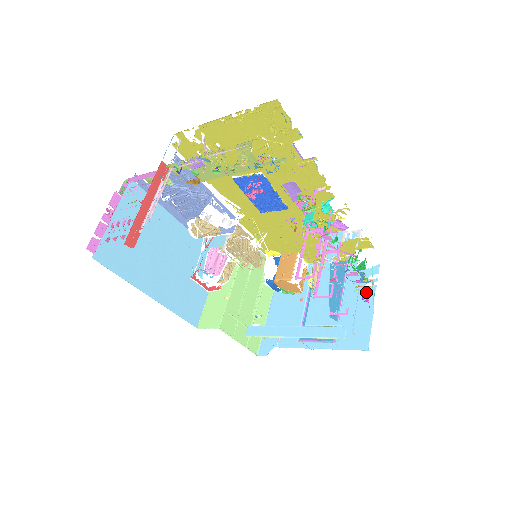
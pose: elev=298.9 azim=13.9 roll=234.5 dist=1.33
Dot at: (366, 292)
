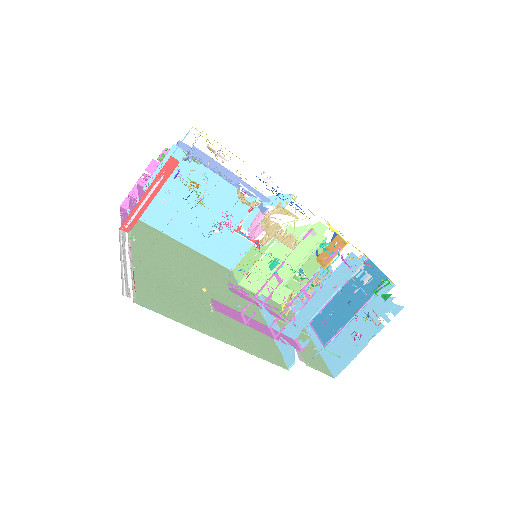
Dot at: (373, 325)
